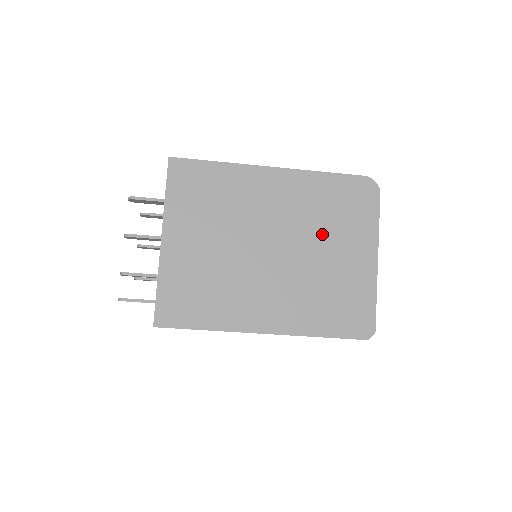
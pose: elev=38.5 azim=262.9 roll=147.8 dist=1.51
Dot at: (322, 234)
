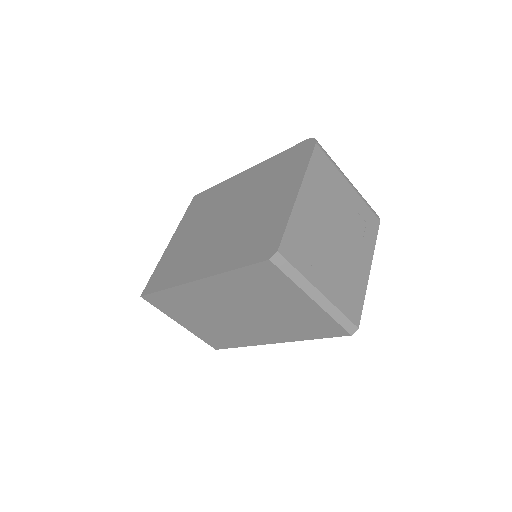
Dot at: (261, 194)
